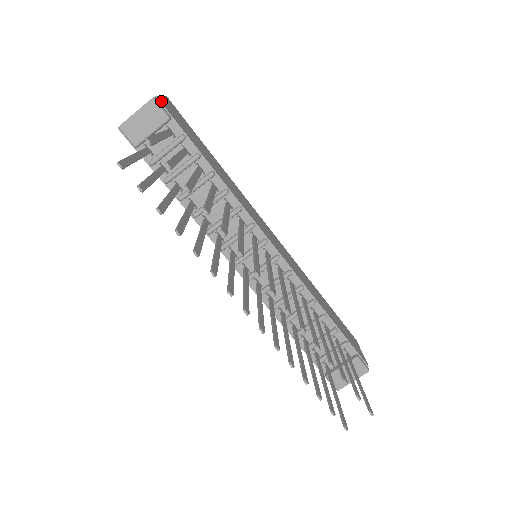
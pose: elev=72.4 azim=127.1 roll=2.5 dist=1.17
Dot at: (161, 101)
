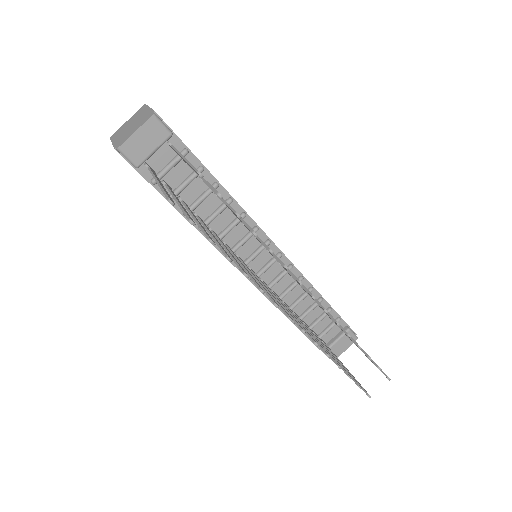
Dot at: (158, 115)
